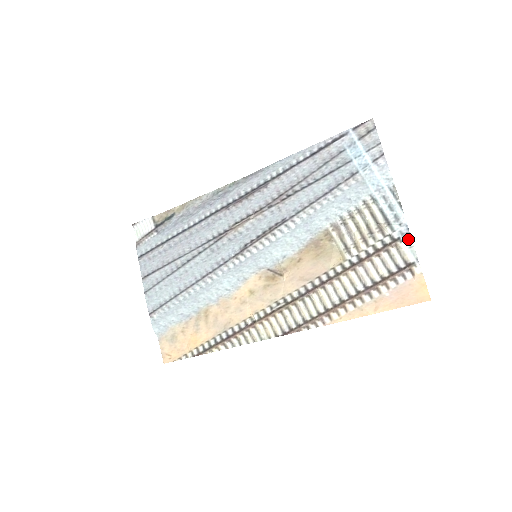
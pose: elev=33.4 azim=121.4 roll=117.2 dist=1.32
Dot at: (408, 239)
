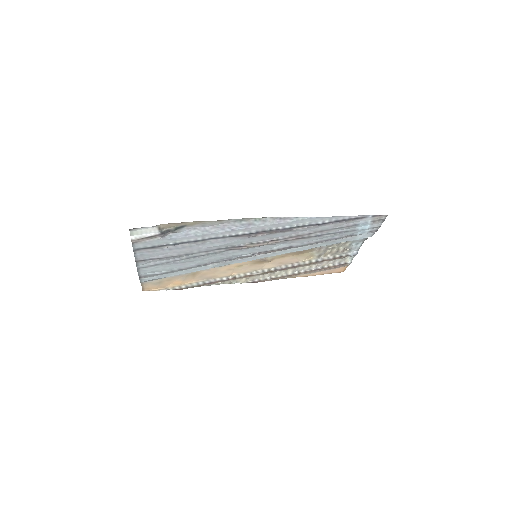
Dot at: (354, 256)
